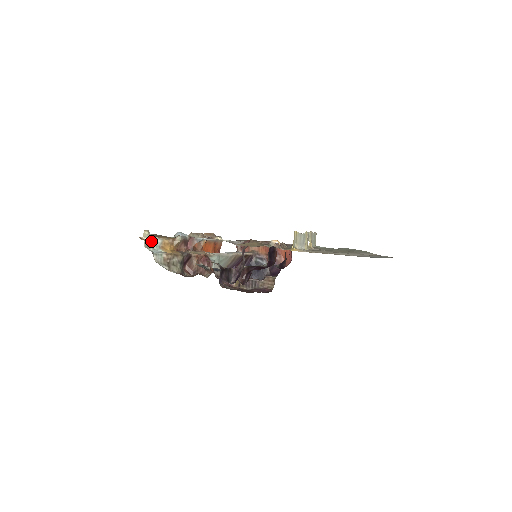
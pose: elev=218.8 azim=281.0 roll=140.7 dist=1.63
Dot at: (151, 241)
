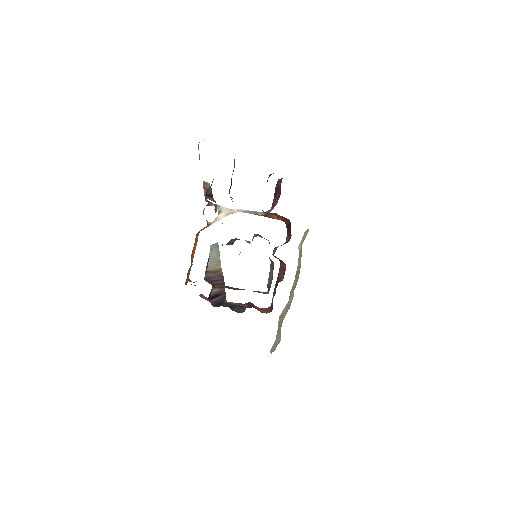
Dot at: occluded
